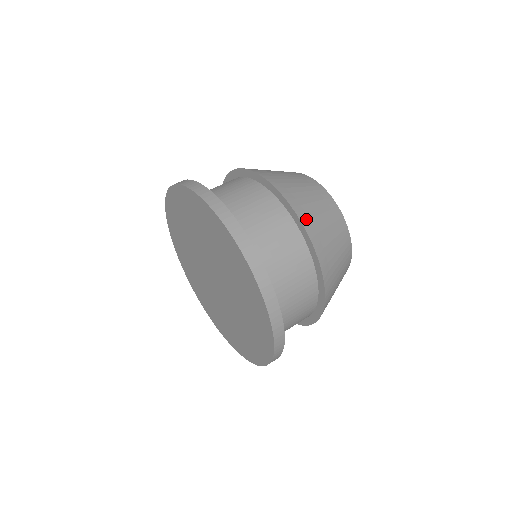
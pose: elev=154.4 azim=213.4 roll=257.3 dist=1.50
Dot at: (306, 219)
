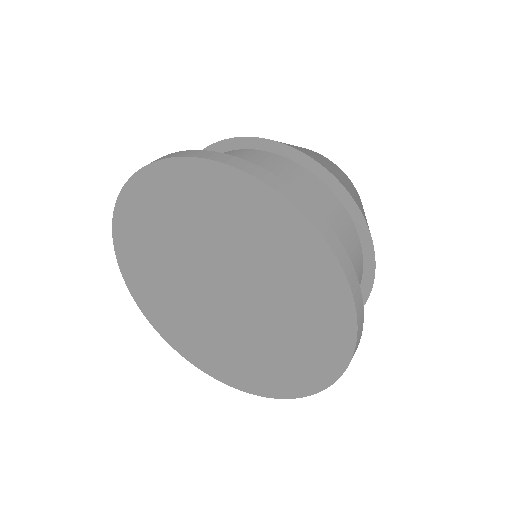
Dot at: (341, 181)
